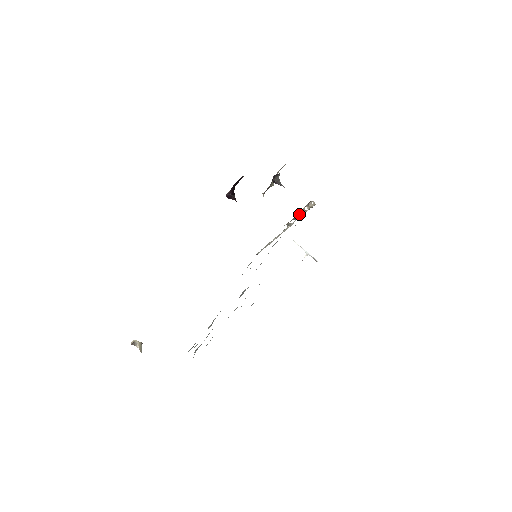
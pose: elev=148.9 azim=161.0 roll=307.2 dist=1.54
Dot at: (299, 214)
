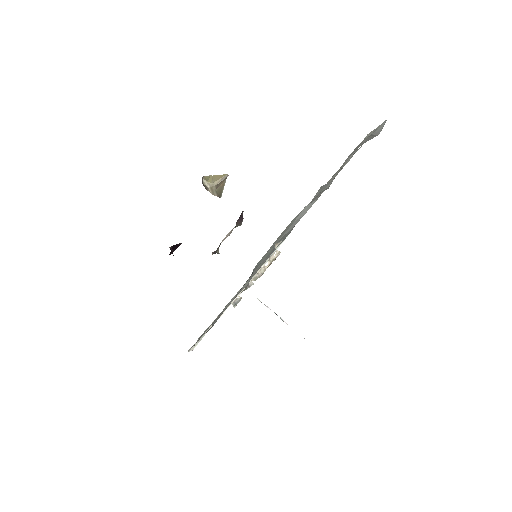
Dot at: (255, 277)
